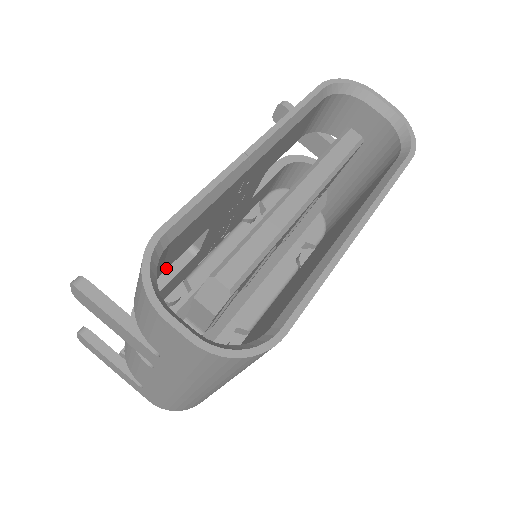
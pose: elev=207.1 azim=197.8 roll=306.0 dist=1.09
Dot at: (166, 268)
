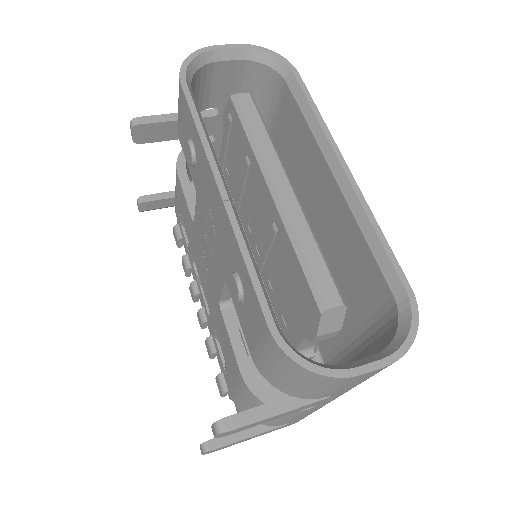
Dot at: occluded
